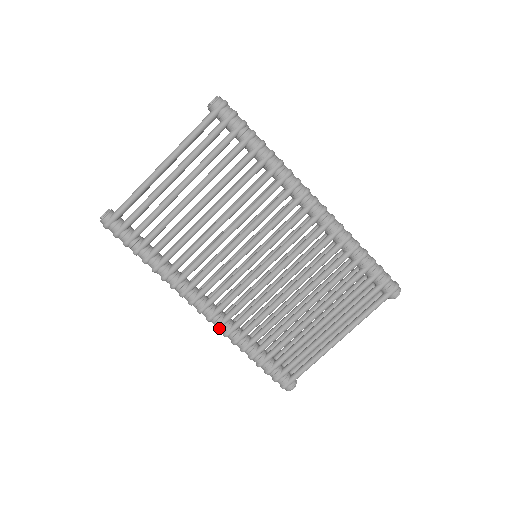
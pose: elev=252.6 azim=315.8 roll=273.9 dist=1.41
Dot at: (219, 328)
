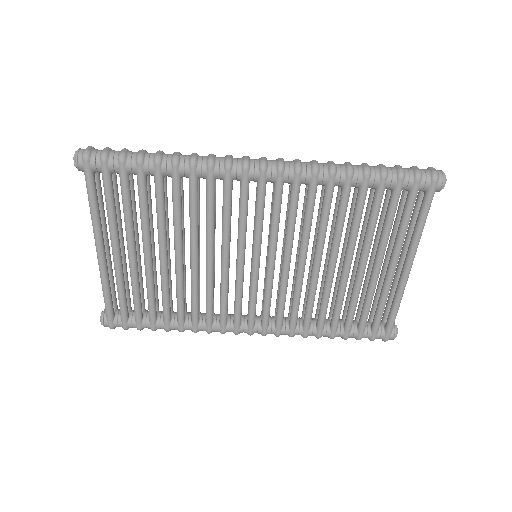
Dot at: (279, 335)
